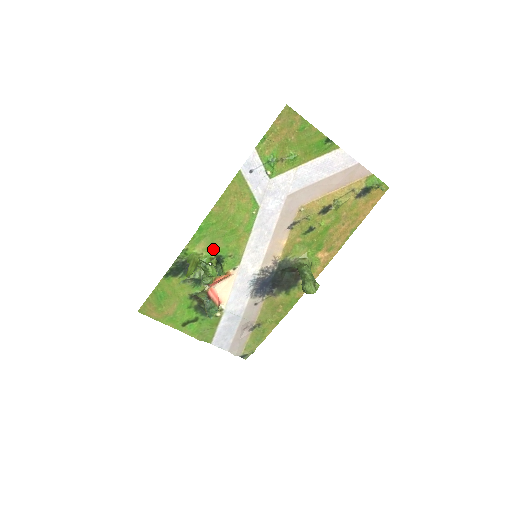
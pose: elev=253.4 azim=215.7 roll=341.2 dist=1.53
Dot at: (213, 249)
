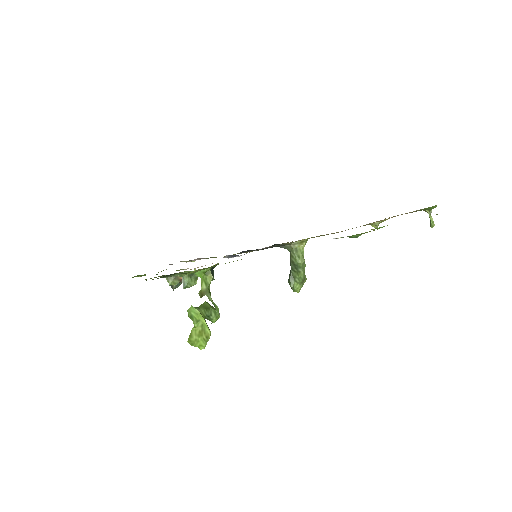
Dot at: occluded
